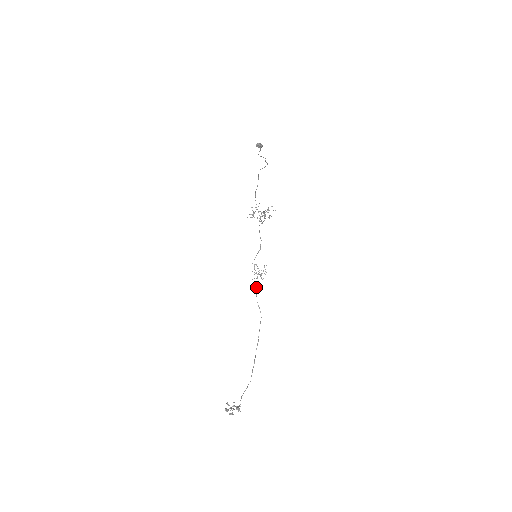
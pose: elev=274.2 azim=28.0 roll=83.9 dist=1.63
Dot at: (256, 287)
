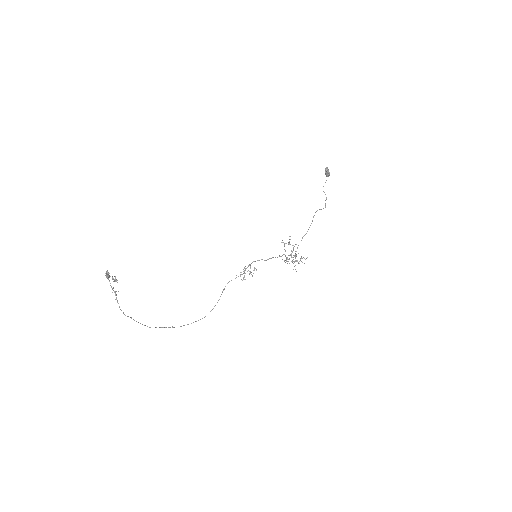
Dot at: occluded
